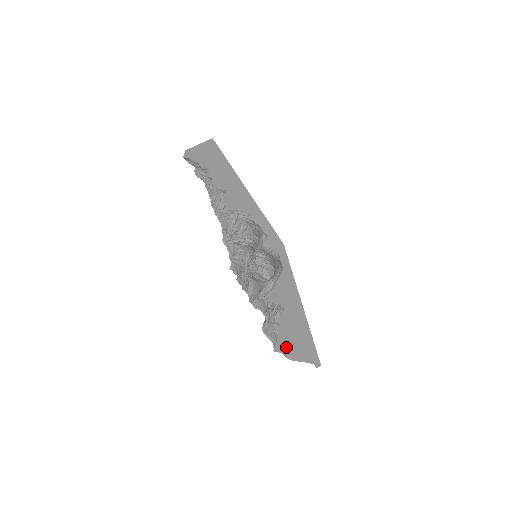
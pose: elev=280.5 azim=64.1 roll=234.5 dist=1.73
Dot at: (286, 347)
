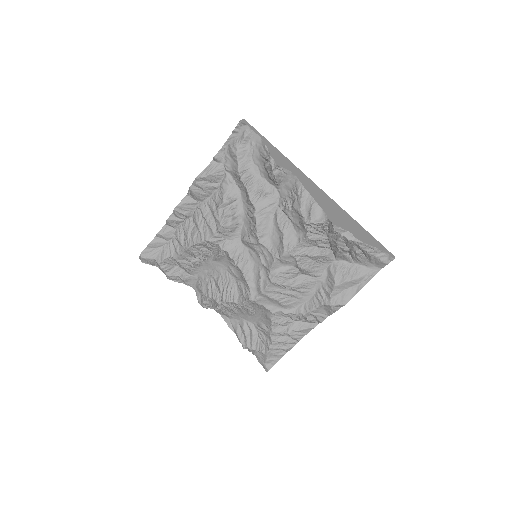
Dot at: (339, 222)
